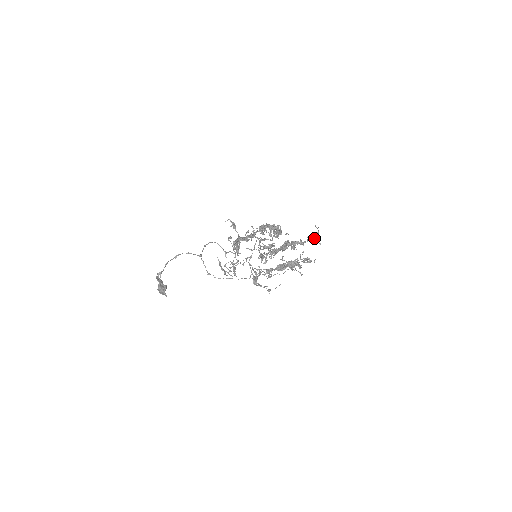
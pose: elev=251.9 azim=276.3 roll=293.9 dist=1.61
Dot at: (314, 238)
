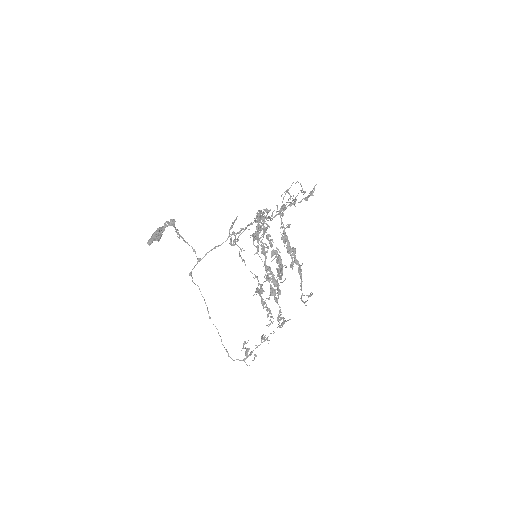
Dot at: (303, 301)
